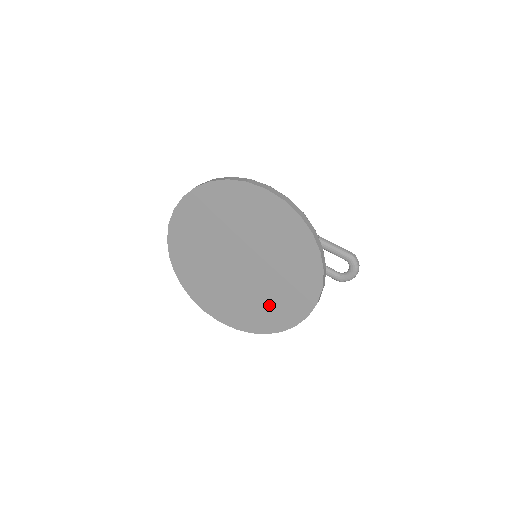
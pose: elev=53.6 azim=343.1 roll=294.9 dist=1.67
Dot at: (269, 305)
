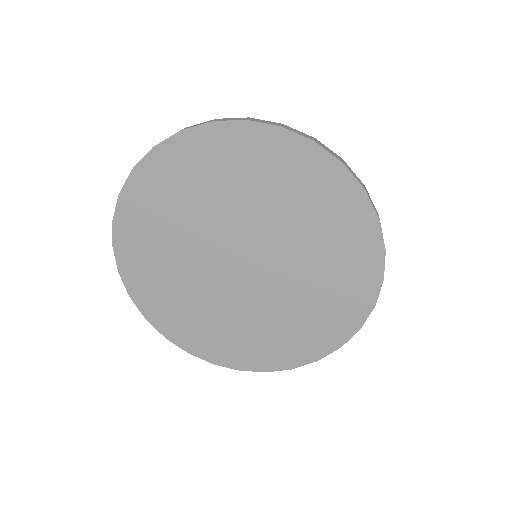
Dot at: (245, 333)
